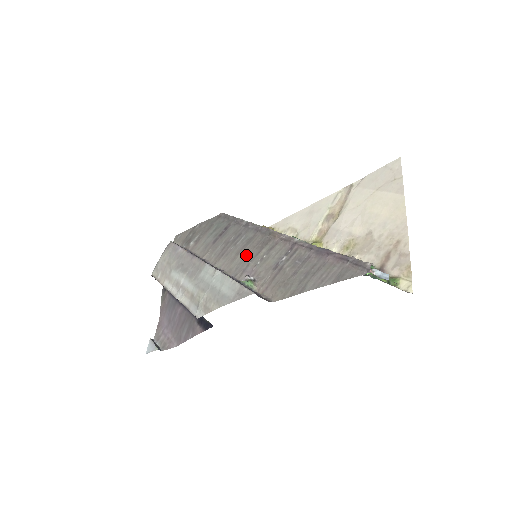
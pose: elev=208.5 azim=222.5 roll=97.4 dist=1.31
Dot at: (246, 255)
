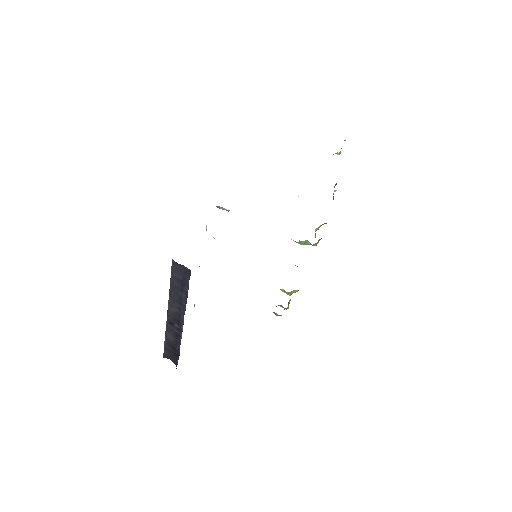
Dot at: occluded
